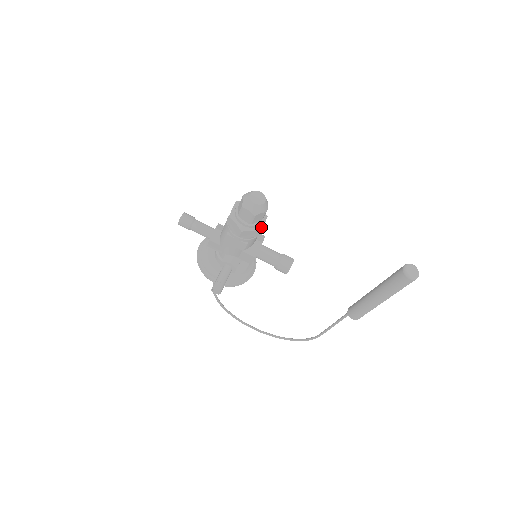
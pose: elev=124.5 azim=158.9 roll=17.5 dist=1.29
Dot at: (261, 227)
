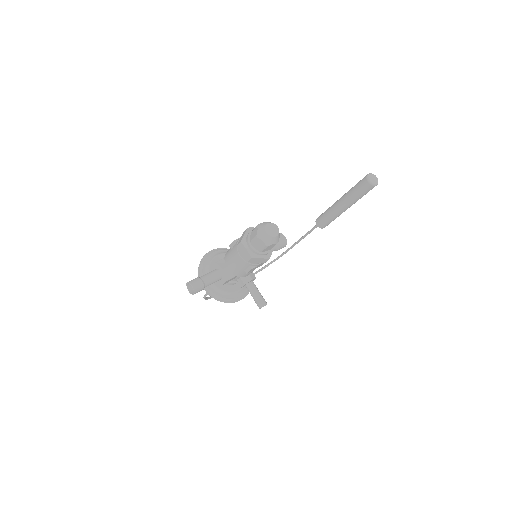
Dot at: occluded
